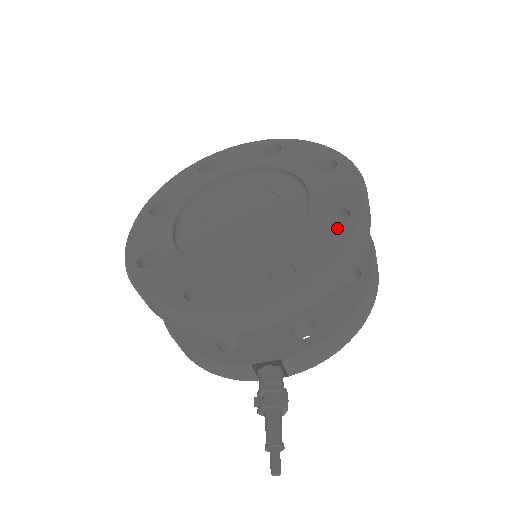
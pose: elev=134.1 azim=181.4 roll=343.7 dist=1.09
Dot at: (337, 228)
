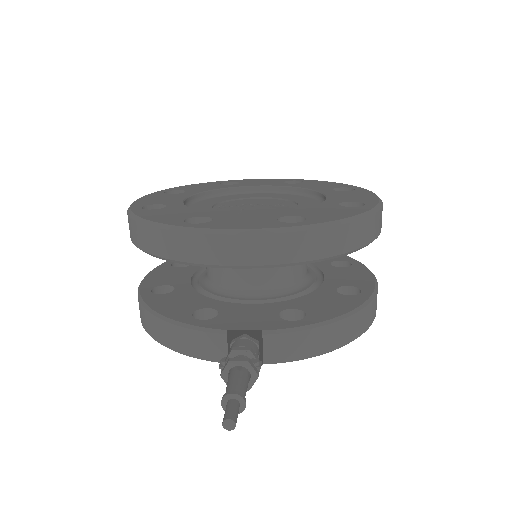
Dot at: (352, 208)
